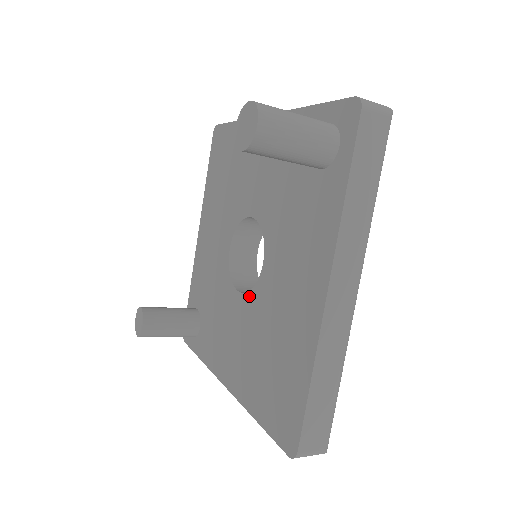
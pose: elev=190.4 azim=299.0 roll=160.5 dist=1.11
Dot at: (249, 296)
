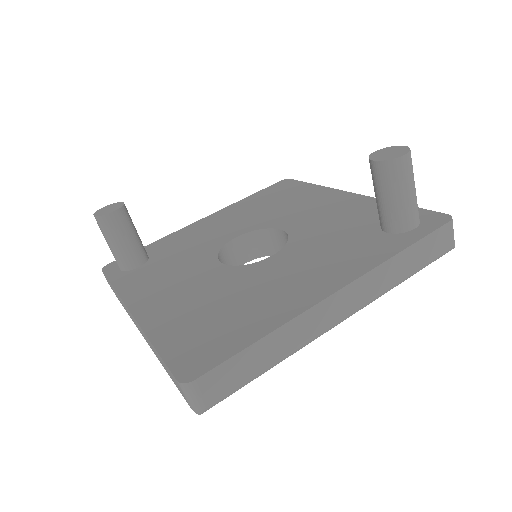
Dot at: (233, 268)
